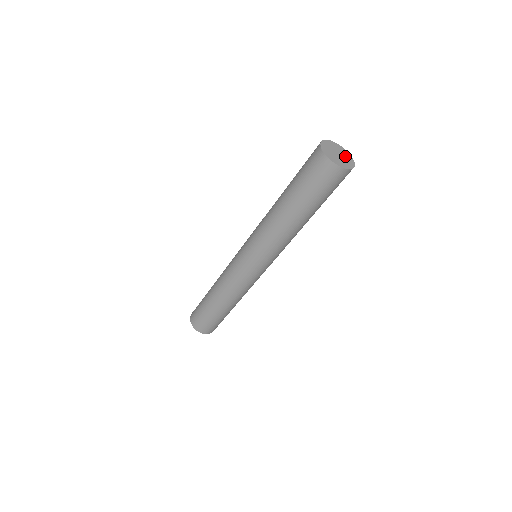
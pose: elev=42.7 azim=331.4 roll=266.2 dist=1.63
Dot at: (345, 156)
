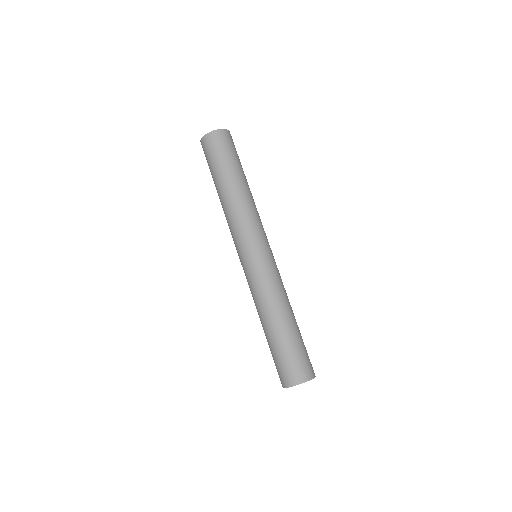
Dot at: occluded
